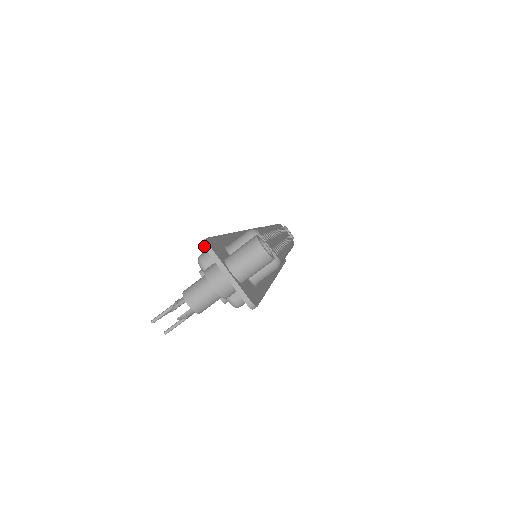
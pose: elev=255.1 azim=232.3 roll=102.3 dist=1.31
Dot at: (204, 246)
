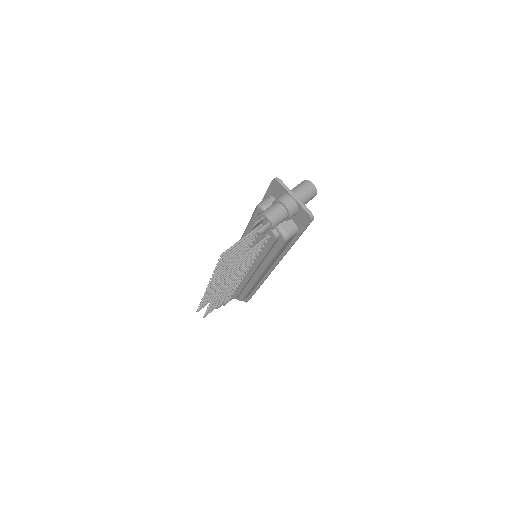
Dot at: (277, 180)
